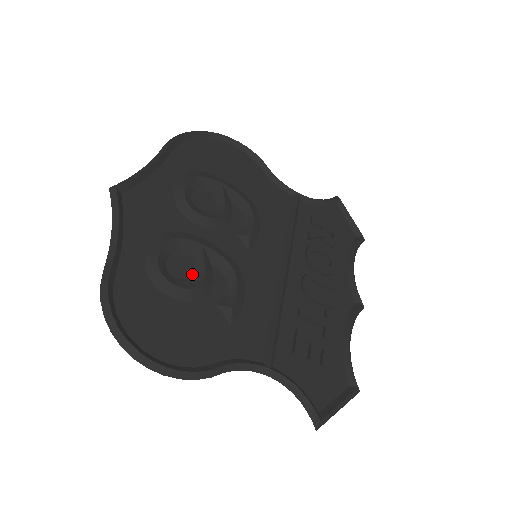
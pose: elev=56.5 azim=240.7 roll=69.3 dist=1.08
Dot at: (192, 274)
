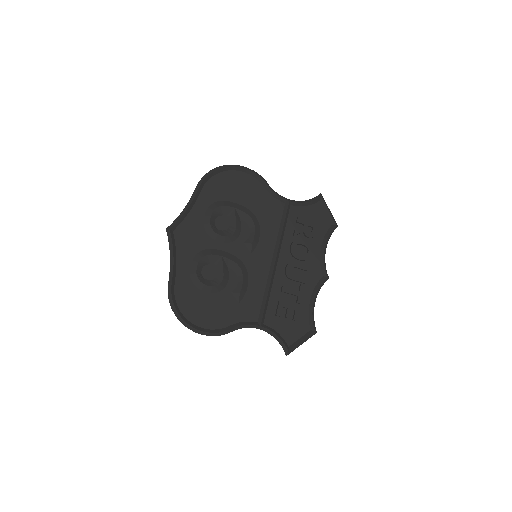
Dot at: (216, 276)
